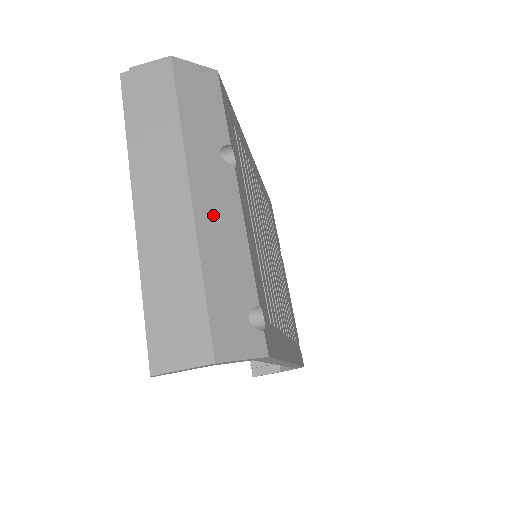
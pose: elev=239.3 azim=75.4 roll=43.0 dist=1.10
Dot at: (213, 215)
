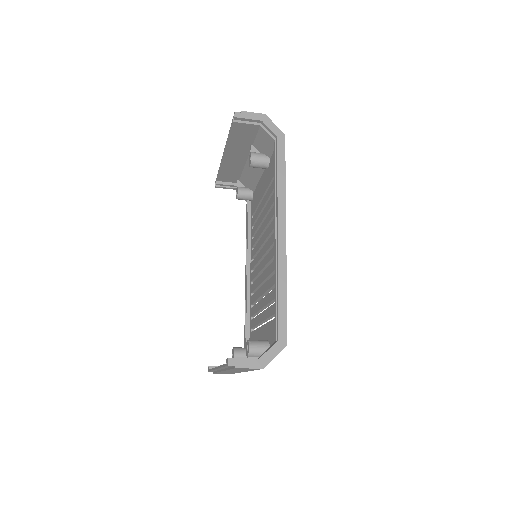
Dot at: occluded
